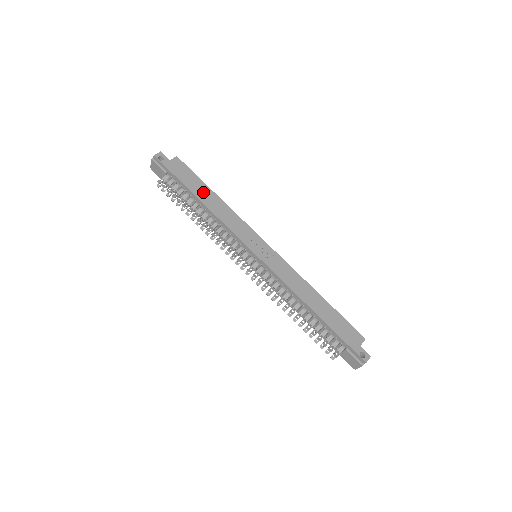
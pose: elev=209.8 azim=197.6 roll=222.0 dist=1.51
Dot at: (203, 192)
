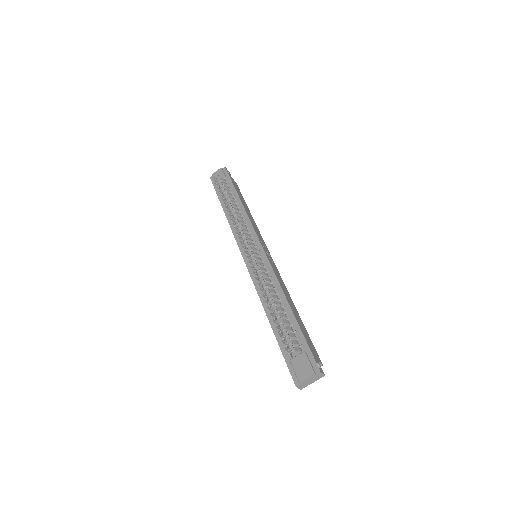
Dot at: (244, 202)
